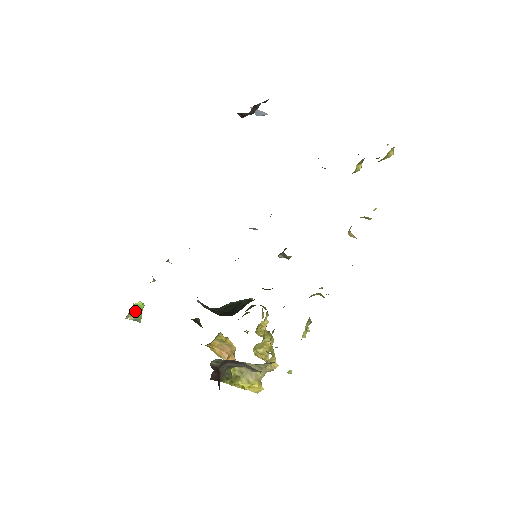
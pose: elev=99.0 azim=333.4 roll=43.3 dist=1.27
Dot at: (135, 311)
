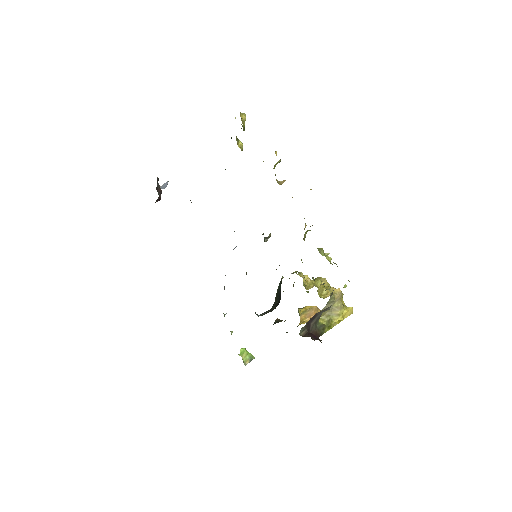
Dot at: (244, 357)
